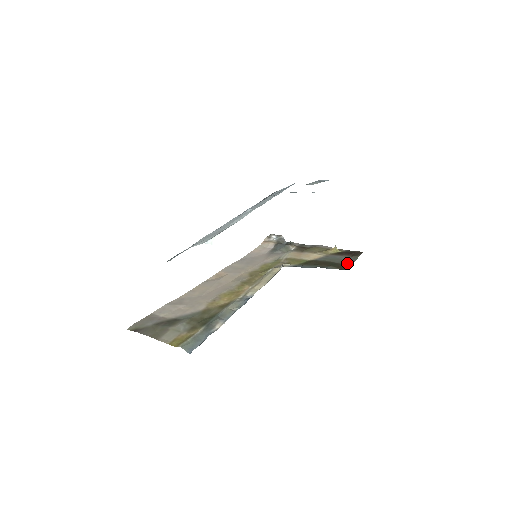
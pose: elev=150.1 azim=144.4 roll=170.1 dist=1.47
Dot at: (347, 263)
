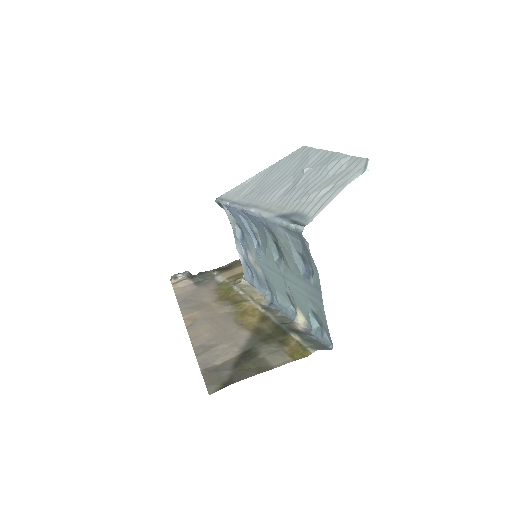
Dot at: occluded
